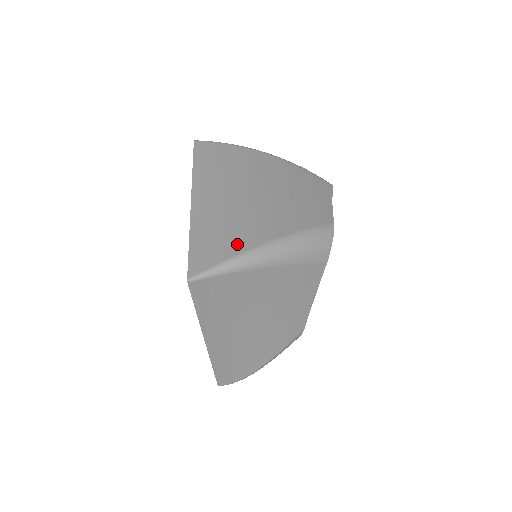
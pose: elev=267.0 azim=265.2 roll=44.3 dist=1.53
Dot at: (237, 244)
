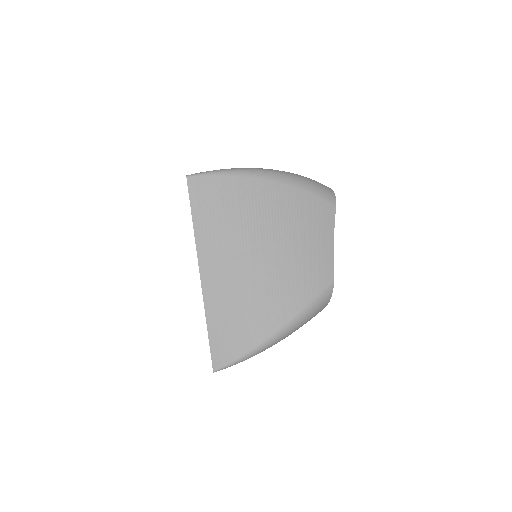
Dot at: (251, 336)
